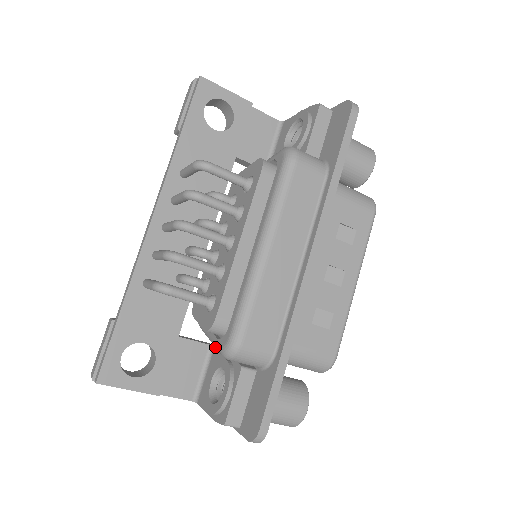
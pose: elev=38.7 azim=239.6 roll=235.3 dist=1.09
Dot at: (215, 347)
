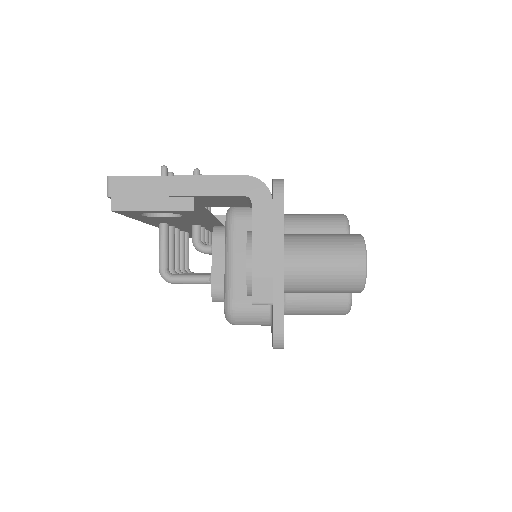
Dot at: occluded
